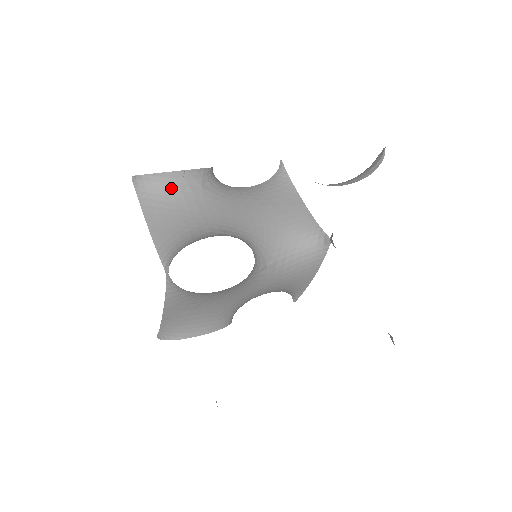
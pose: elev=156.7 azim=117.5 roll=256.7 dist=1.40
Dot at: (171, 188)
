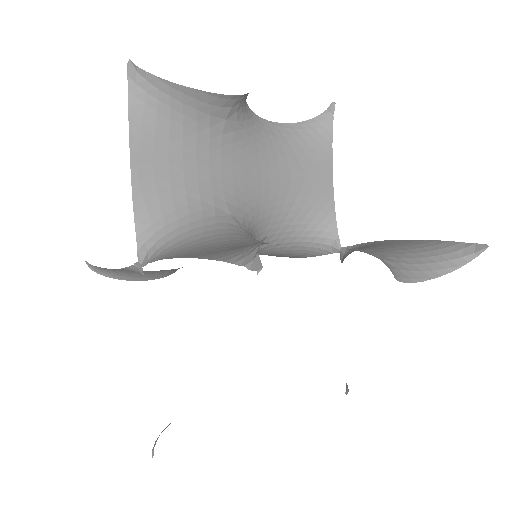
Dot at: (184, 111)
